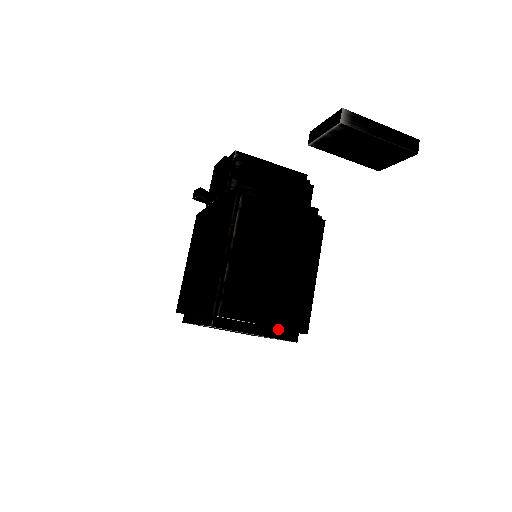
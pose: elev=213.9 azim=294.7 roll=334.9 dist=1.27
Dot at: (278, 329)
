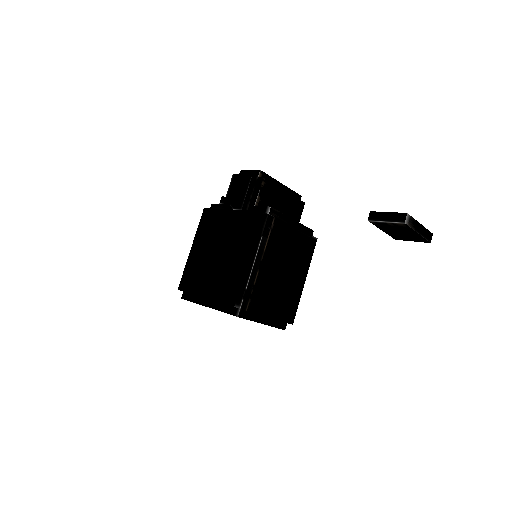
Dot at: (276, 320)
